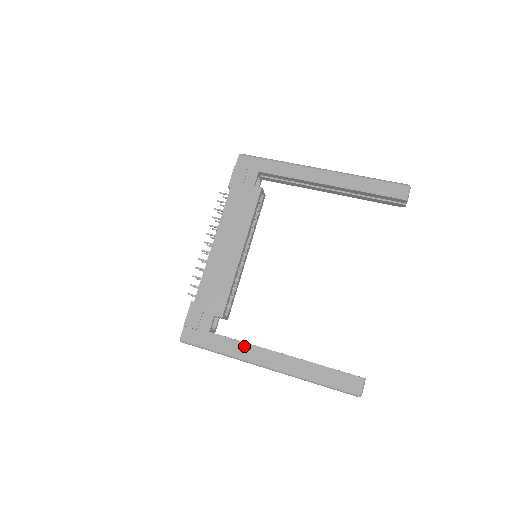
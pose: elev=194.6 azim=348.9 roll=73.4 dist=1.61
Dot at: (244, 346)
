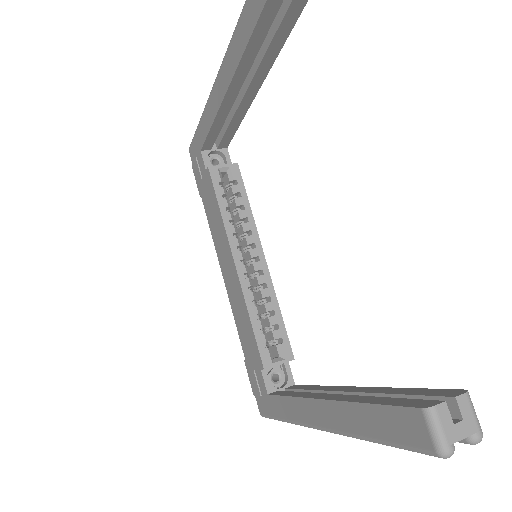
Dot at: (292, 403)
